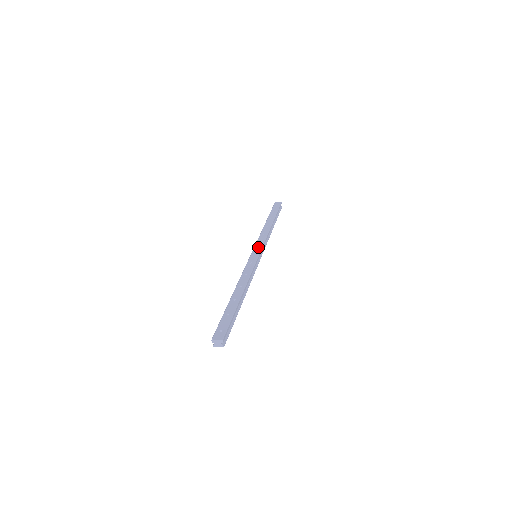
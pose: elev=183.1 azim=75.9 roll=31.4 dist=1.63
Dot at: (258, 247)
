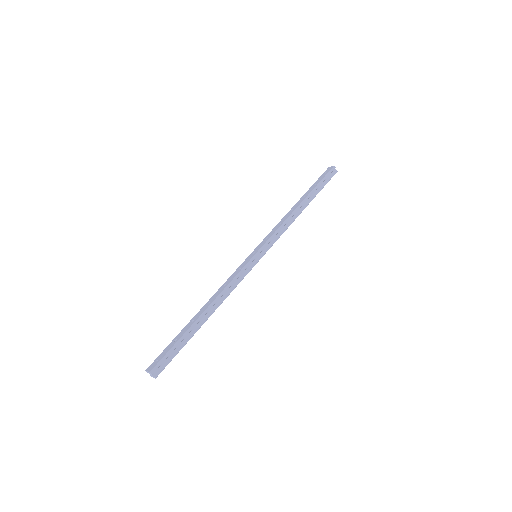
Dot at: (261, 244)
